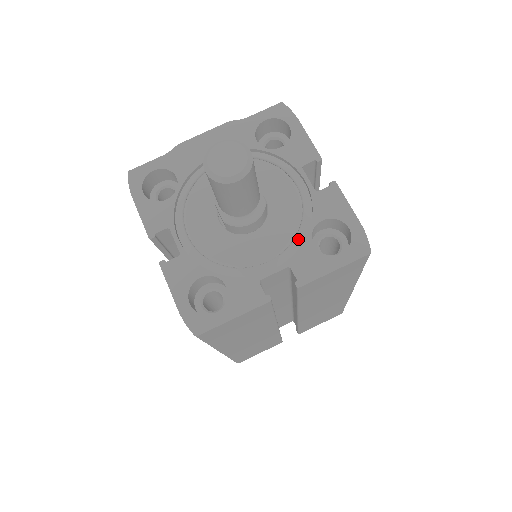
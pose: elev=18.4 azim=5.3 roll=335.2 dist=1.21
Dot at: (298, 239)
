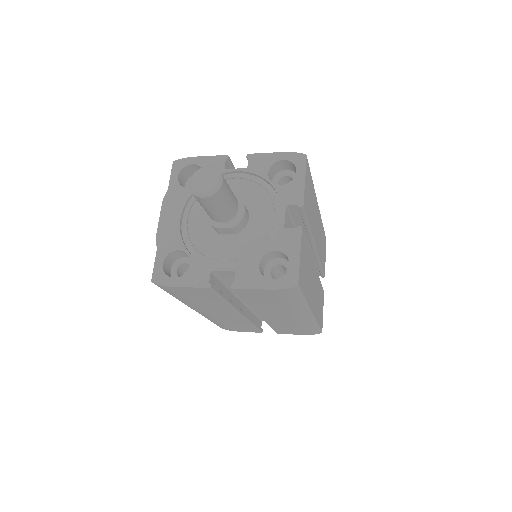
Dot at: (271, 193)
